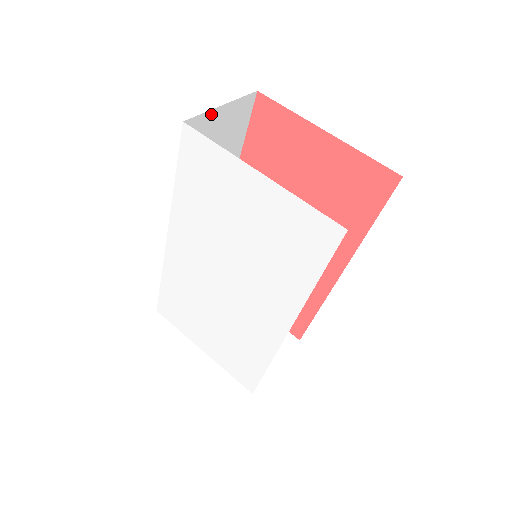
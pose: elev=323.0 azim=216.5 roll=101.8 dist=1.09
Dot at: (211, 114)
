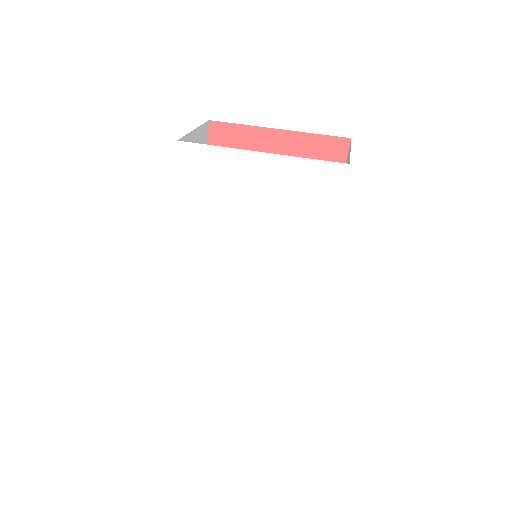
Dot at: (189, 137)
